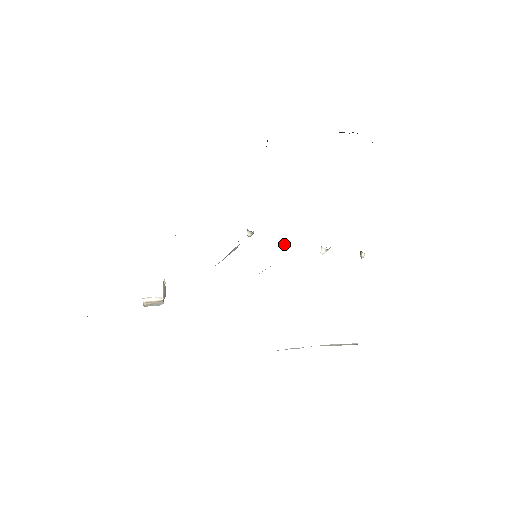
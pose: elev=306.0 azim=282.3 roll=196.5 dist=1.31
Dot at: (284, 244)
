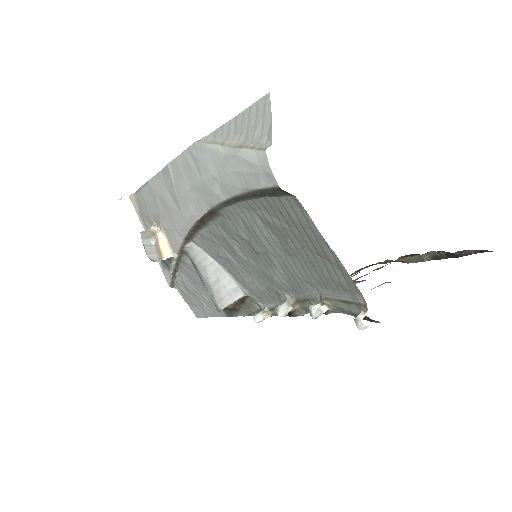
Dot at: (281, 304)
